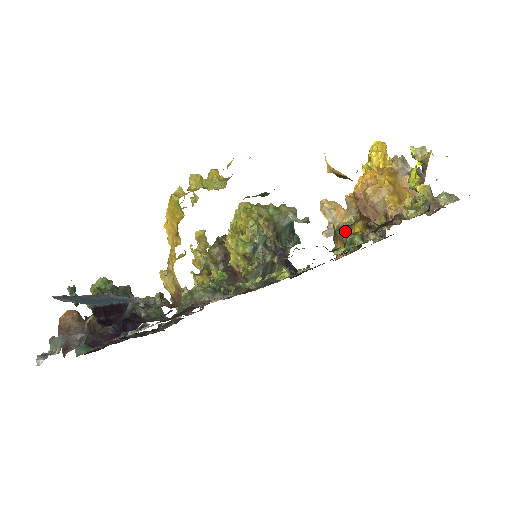
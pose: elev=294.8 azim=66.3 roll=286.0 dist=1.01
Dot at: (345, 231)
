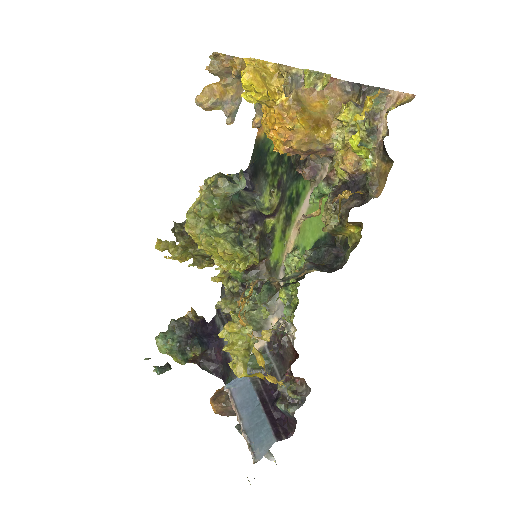
Dot at: (341, 233)
